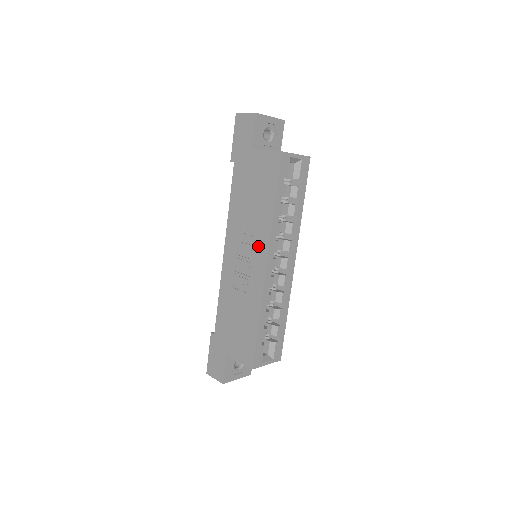
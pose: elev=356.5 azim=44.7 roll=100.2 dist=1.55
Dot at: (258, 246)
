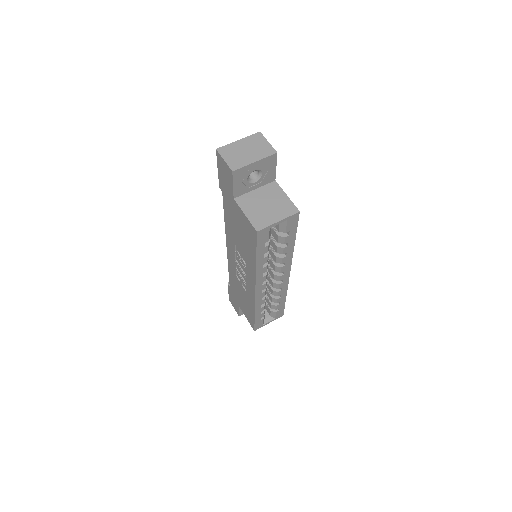
Dot at: (248, 273)
